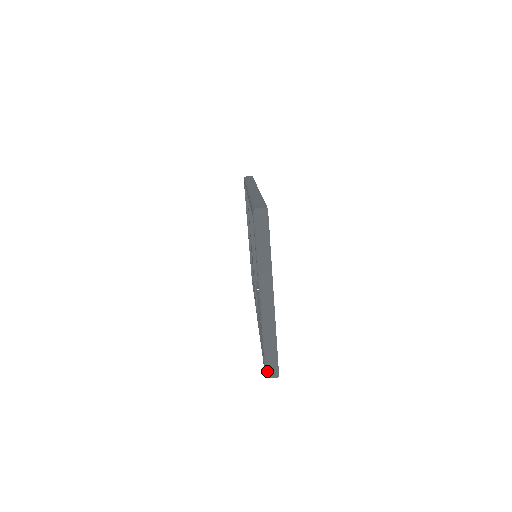
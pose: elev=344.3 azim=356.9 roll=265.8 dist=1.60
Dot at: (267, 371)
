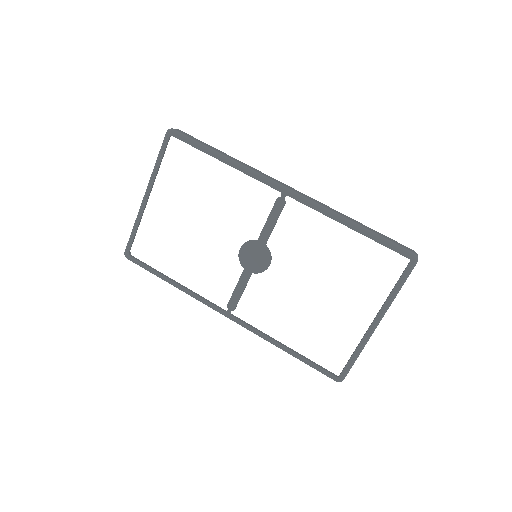
Dot at: occluded
